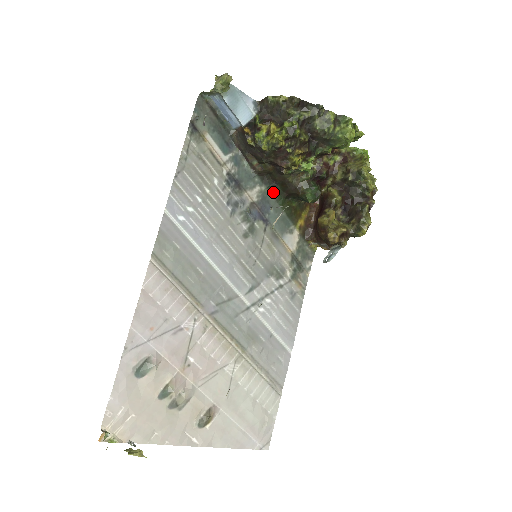
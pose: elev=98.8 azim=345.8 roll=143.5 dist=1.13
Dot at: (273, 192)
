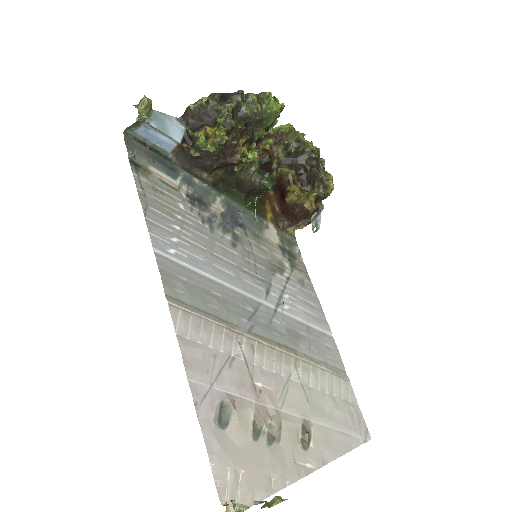
Dot at: (233, 197)
